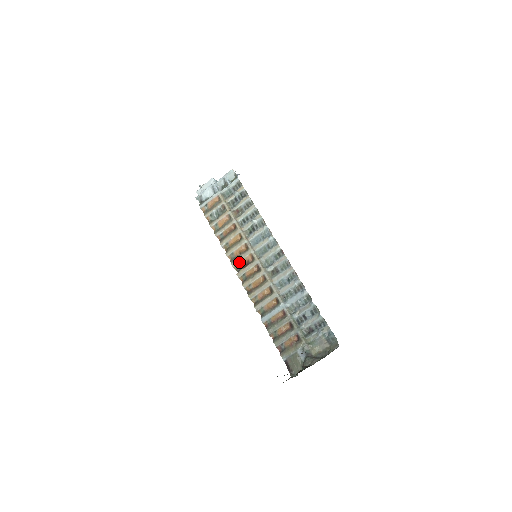
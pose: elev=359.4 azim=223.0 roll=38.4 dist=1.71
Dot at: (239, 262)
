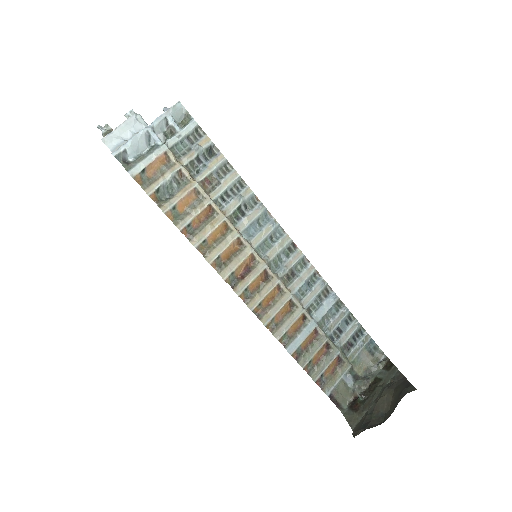
Dot at: (234, 270)
